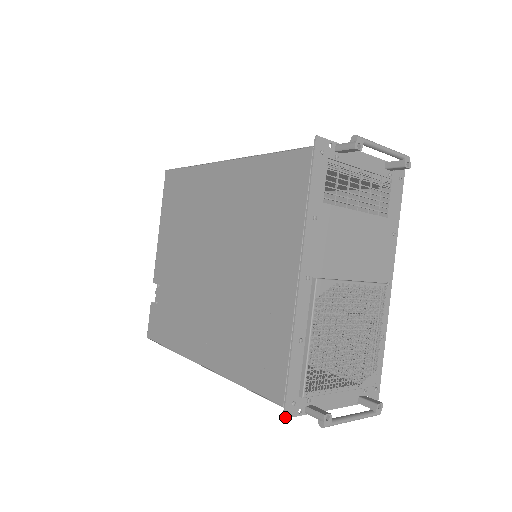
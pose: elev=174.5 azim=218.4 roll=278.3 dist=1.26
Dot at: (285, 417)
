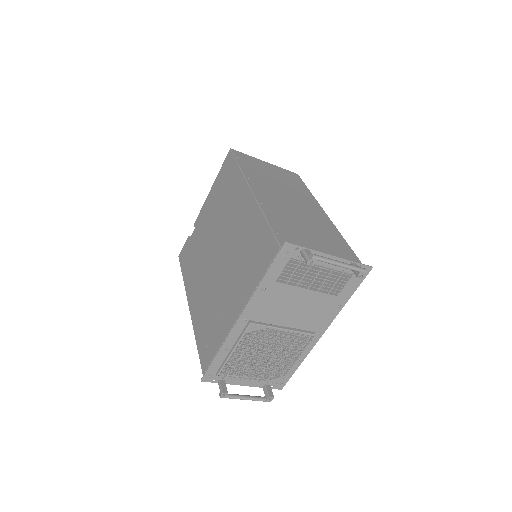
Dot at: (202, 381)
